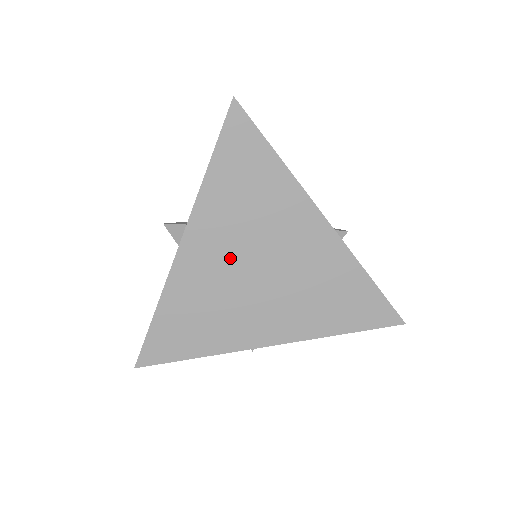
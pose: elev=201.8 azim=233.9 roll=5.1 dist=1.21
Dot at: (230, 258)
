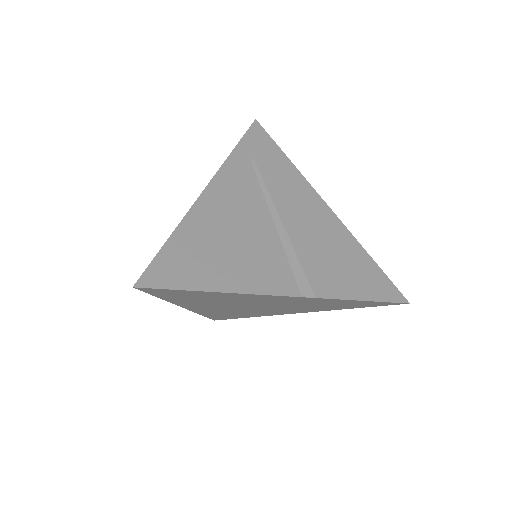
Dot at: (228, 307)
